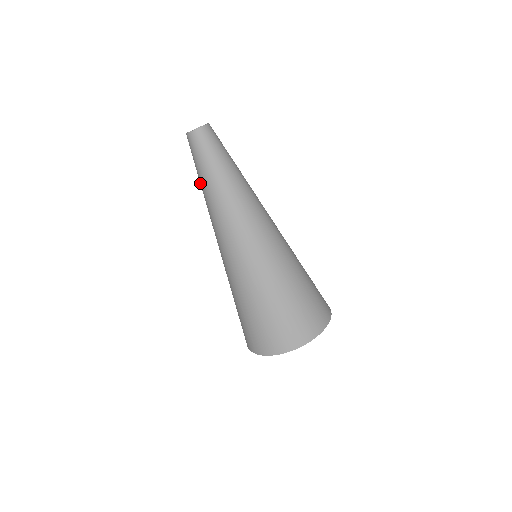
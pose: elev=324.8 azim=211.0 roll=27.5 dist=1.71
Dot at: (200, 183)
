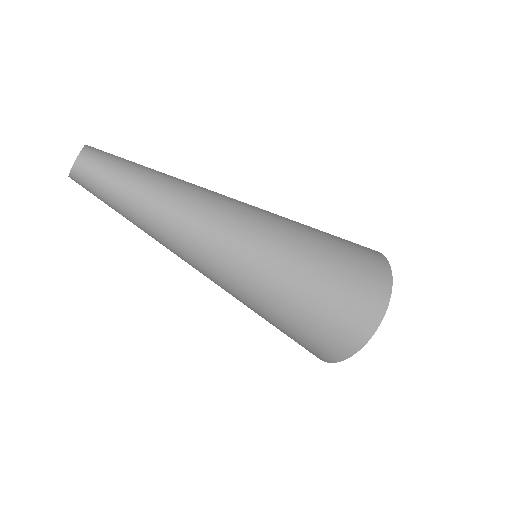
Dot at: (141, 205)
